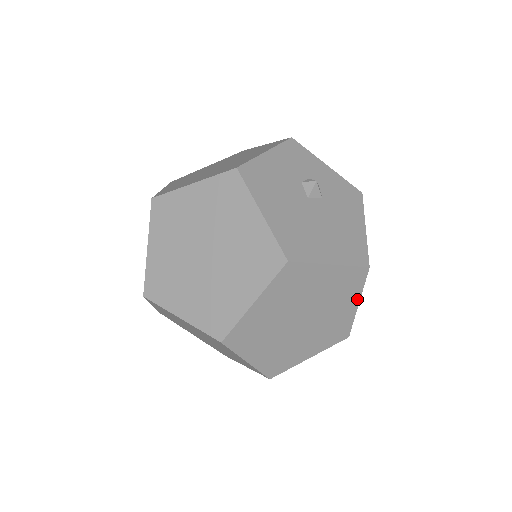
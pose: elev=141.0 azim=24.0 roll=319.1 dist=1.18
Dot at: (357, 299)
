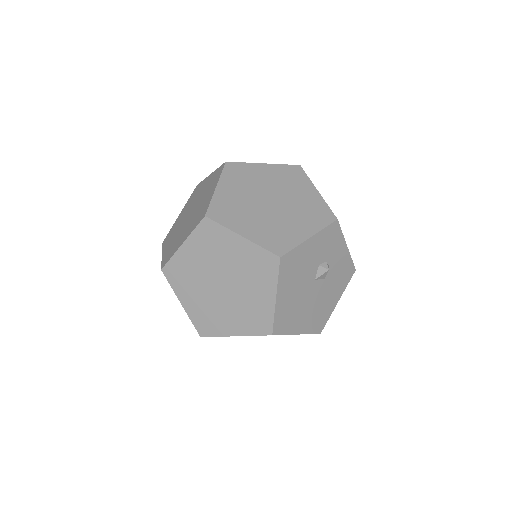
Dot at: occluded
